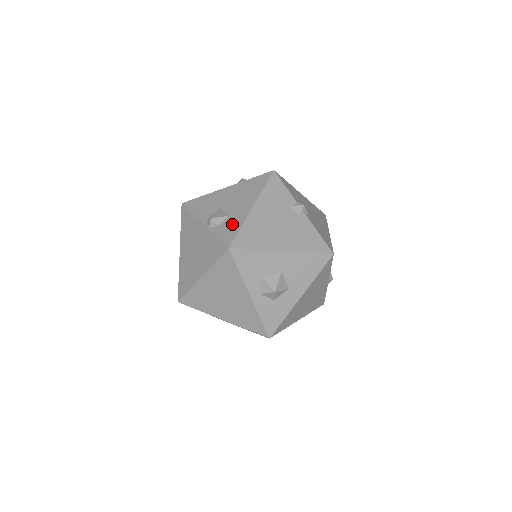
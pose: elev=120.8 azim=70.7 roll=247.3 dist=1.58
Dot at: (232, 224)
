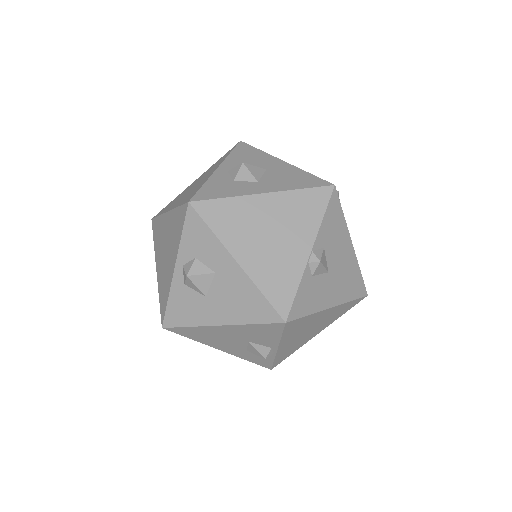
Dot at: occluded
